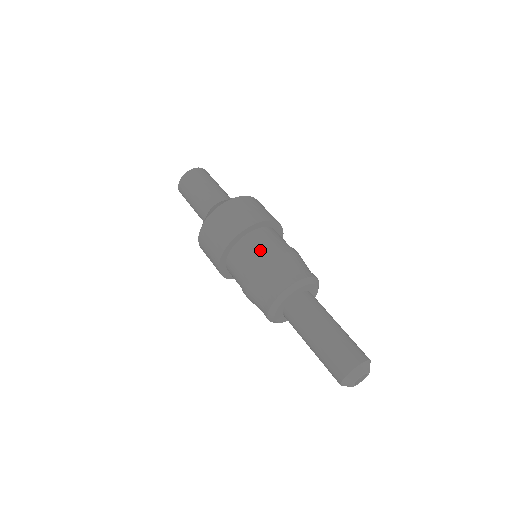
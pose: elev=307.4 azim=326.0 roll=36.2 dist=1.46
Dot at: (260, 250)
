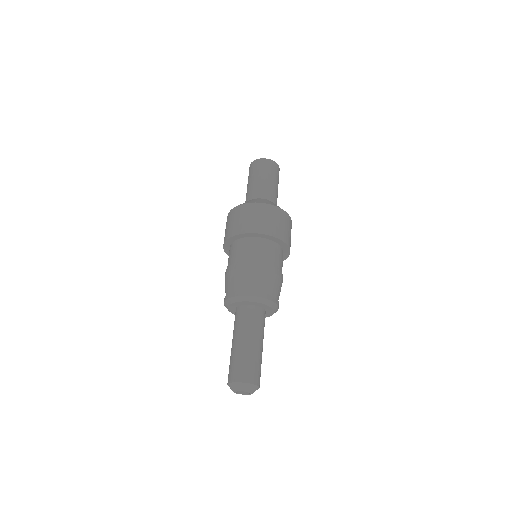
Dot at: (241, 256)
